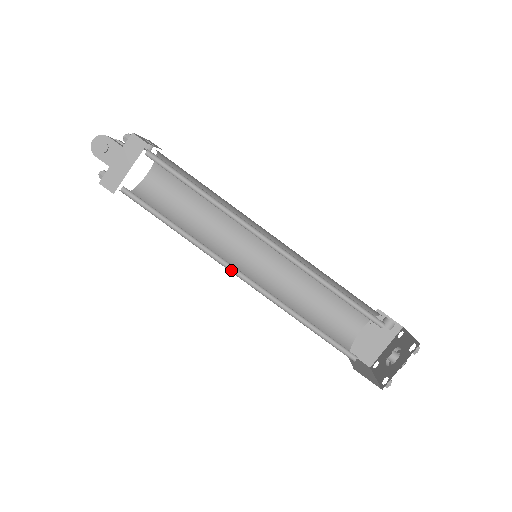
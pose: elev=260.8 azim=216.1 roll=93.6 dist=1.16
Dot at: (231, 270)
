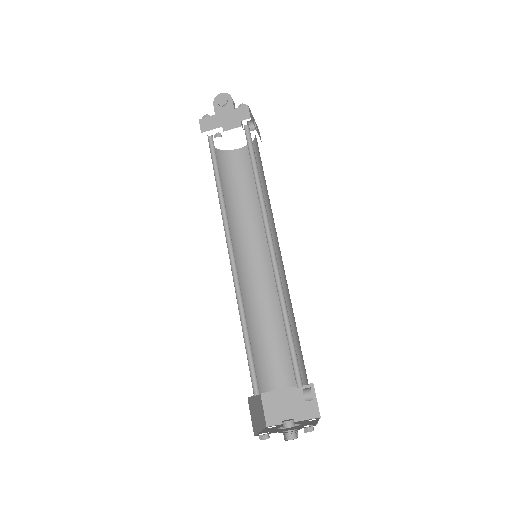
Dot at: (229, 246)
